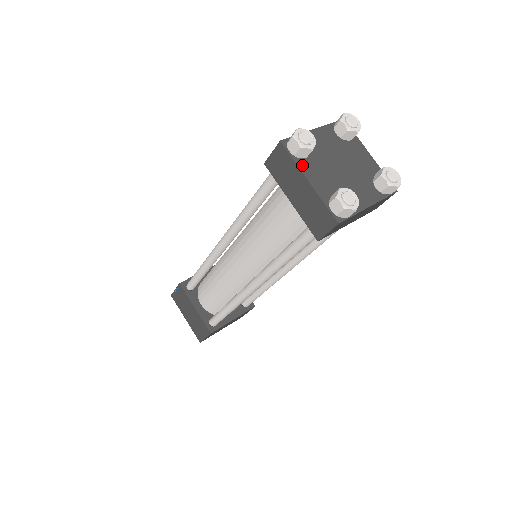
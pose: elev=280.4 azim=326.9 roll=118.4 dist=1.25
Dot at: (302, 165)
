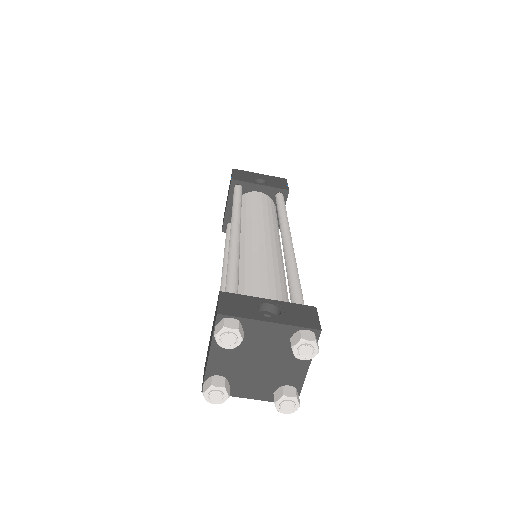
Dot at: (233, 393)
